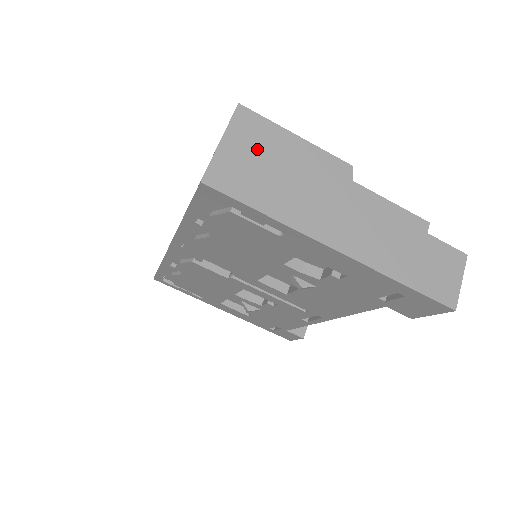
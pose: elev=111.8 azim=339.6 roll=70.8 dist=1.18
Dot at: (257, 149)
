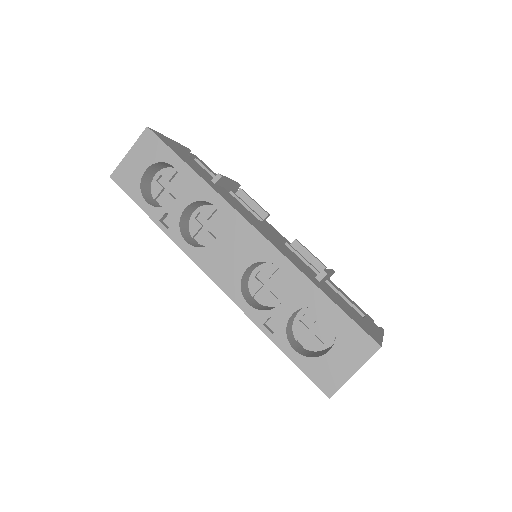
Dot at: occluded
